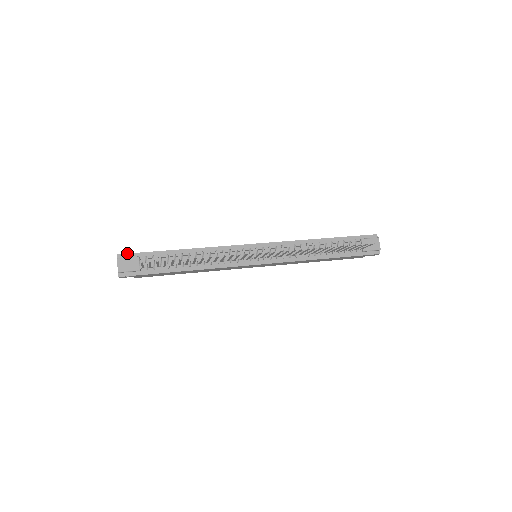
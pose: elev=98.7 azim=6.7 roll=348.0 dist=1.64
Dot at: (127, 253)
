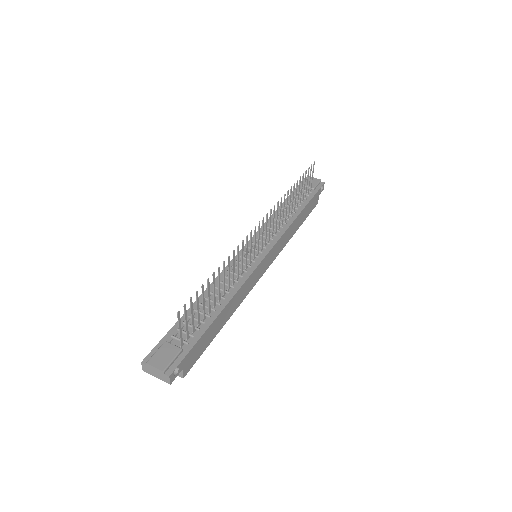
Dot at: (150, 352)
